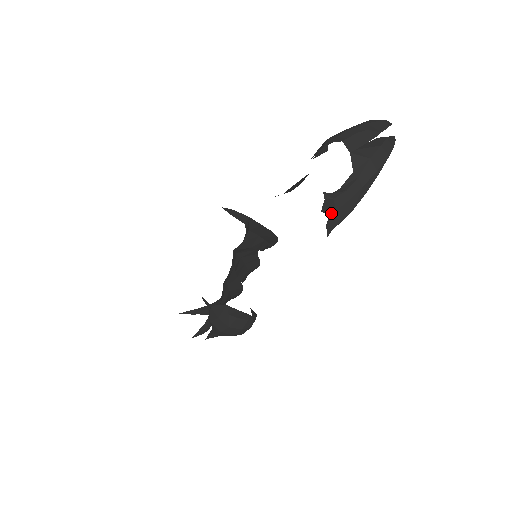
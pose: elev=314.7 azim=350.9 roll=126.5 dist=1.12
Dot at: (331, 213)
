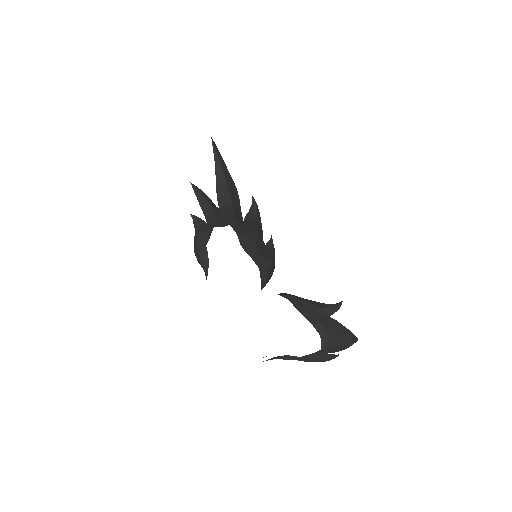
Dot at: occluded
